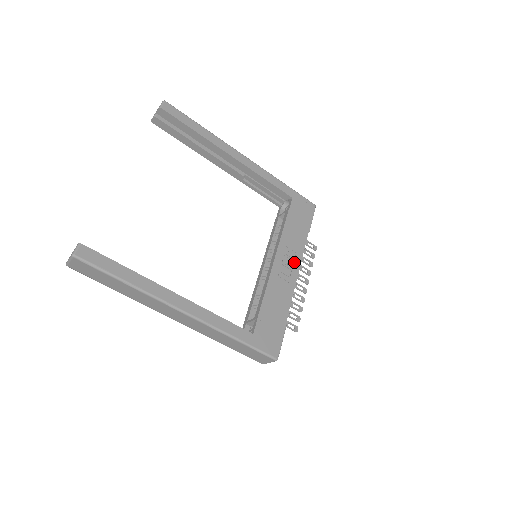
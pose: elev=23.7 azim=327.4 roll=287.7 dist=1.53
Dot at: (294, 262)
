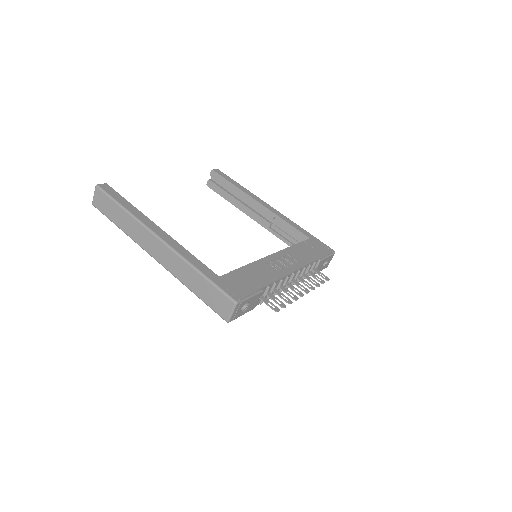
Dot at: (292, 265)
